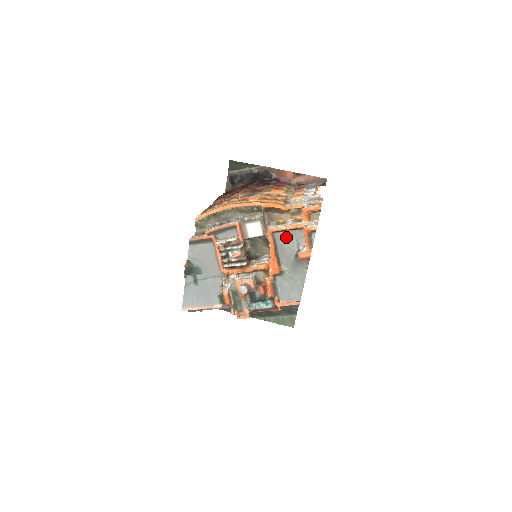
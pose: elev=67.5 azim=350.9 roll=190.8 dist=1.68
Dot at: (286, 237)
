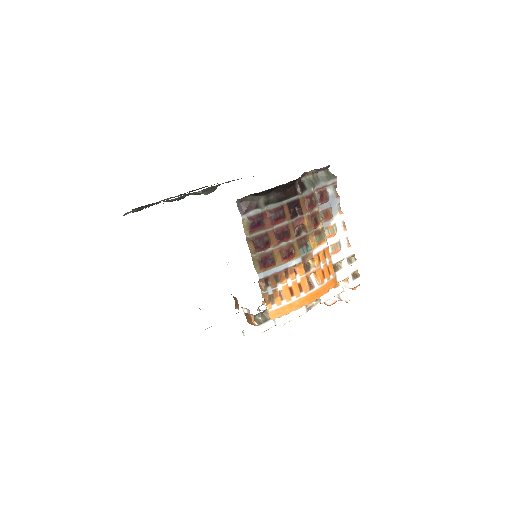
Dot at: occluded
